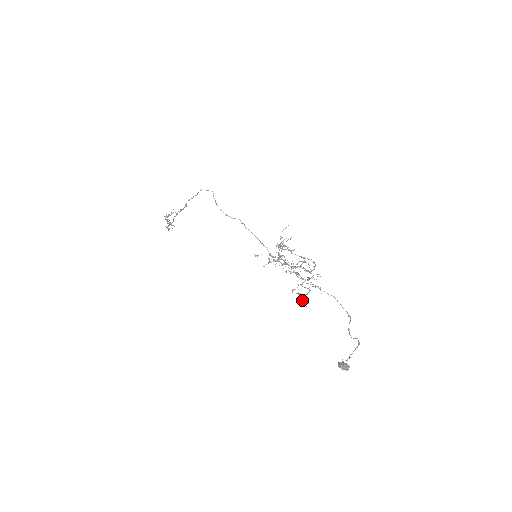
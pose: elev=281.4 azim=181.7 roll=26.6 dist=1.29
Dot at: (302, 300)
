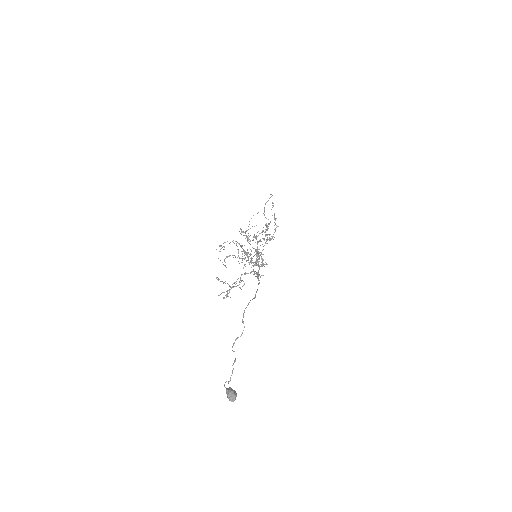
Dot at: (226, 291)
